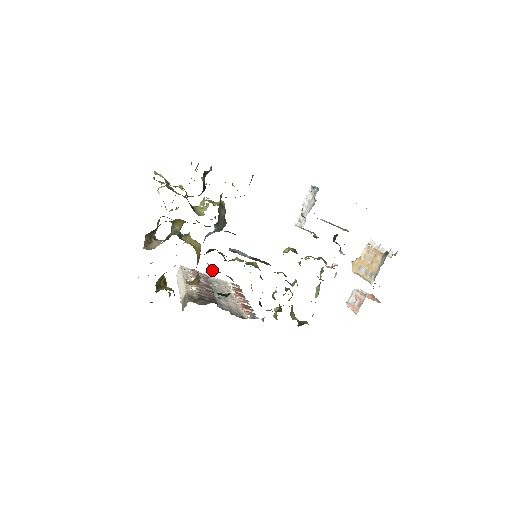
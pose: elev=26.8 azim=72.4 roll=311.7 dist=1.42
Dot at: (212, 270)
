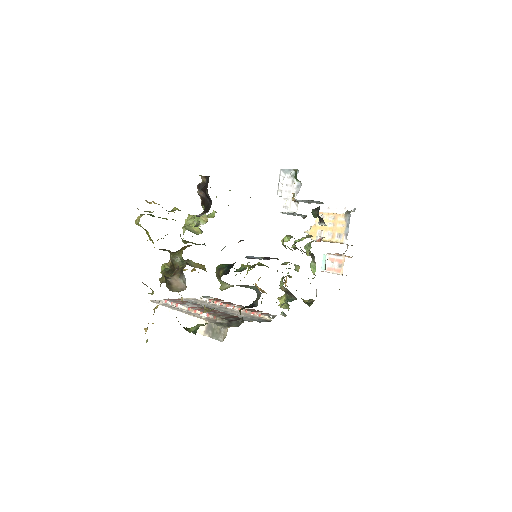
Dot at: (227, 287)
